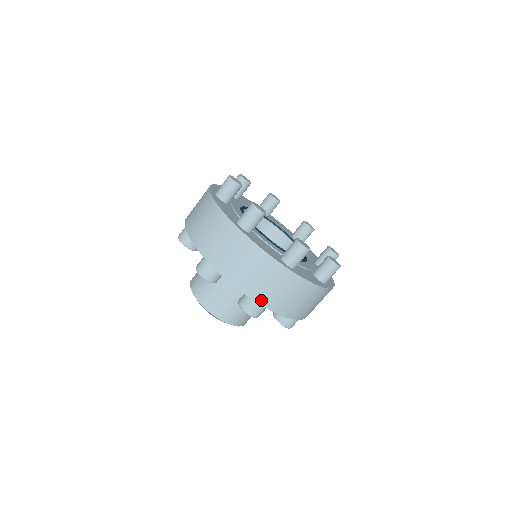
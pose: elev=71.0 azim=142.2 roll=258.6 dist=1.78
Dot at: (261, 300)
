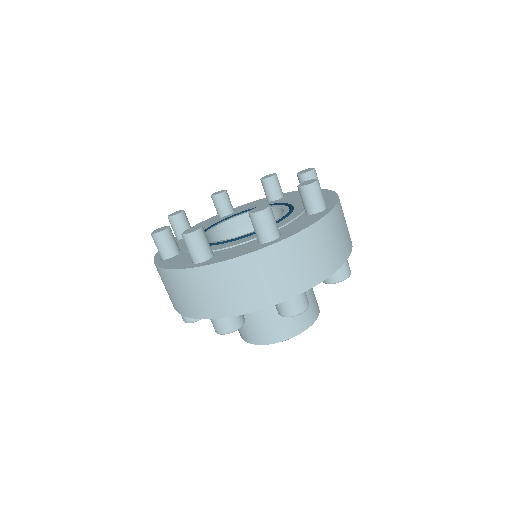
Dot at: (289, 294)
